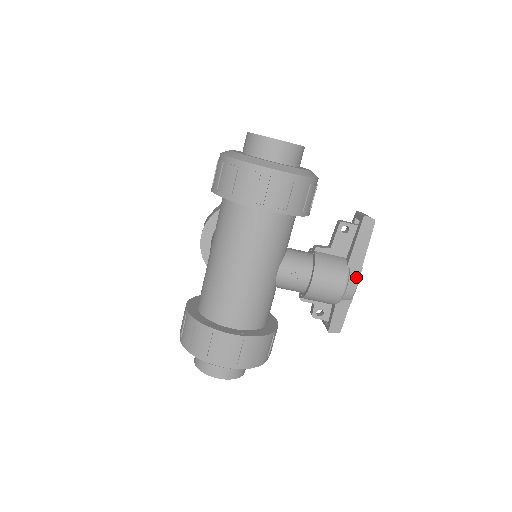
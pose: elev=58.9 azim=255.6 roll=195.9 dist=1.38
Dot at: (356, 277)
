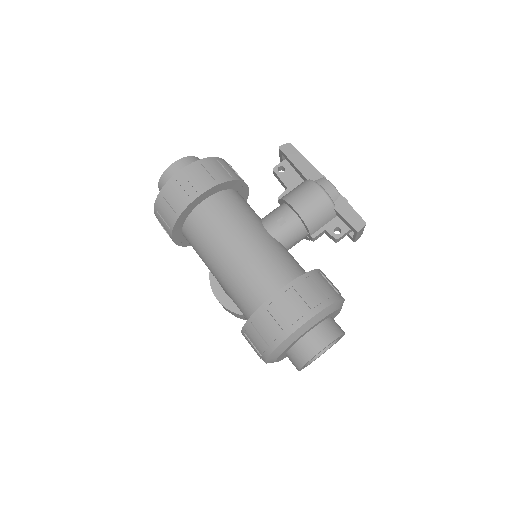
Dot at: (322, 179)
